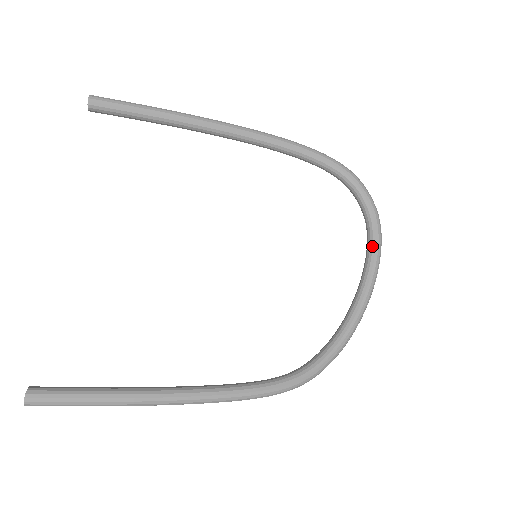
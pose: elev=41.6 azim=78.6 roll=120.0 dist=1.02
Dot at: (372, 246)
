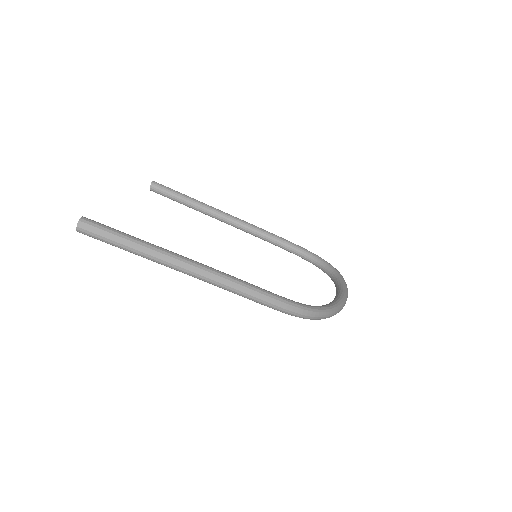
Dot at: (340, 281)
